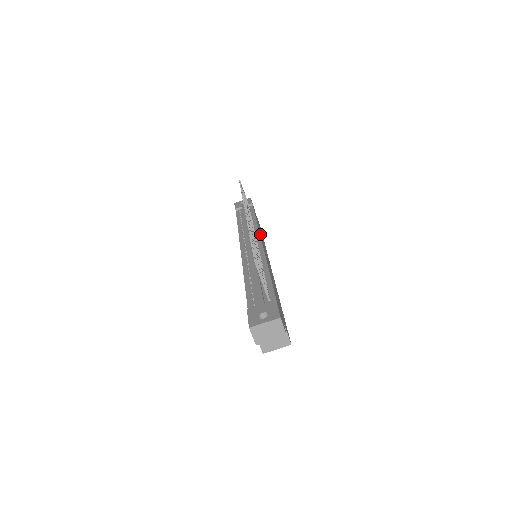
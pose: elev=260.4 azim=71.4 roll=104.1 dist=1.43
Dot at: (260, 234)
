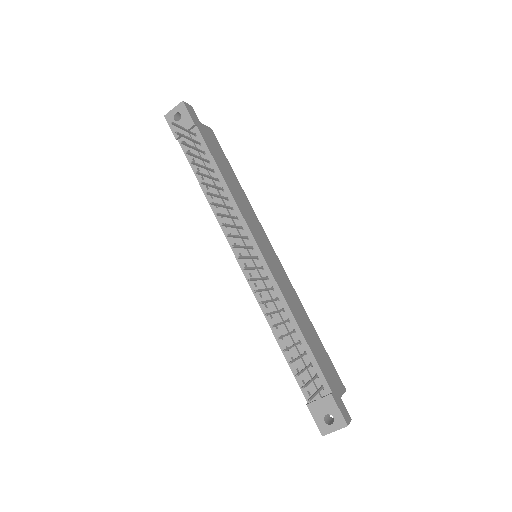
Dot at: (245, 218)
